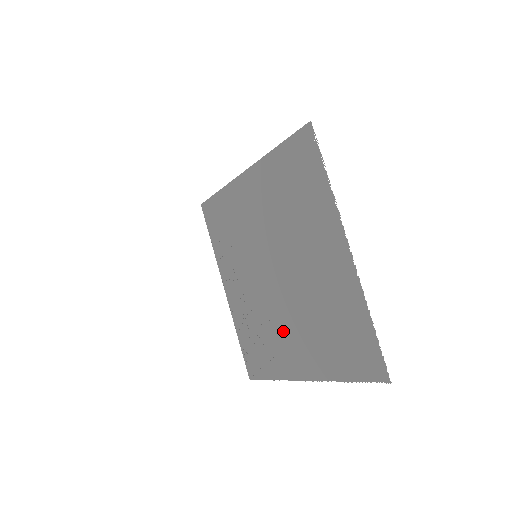
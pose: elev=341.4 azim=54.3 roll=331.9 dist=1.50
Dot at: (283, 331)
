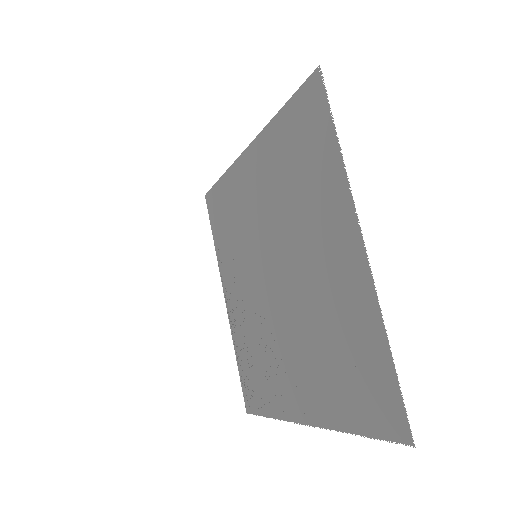
Dot at: (282, 355)
